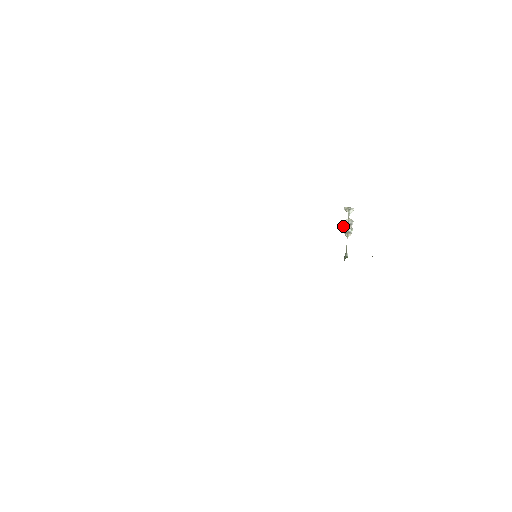
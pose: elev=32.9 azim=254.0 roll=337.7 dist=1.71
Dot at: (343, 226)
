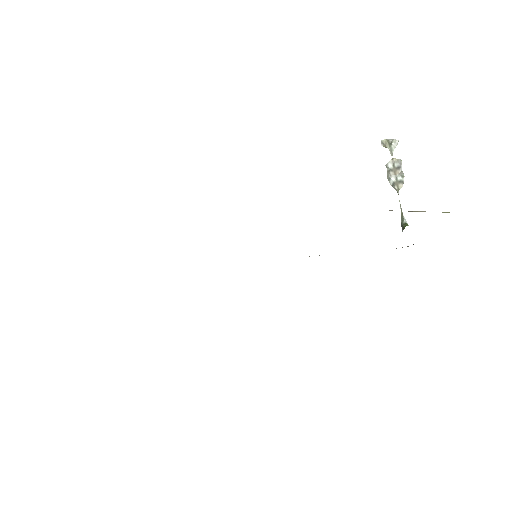
Dot at: occluded
